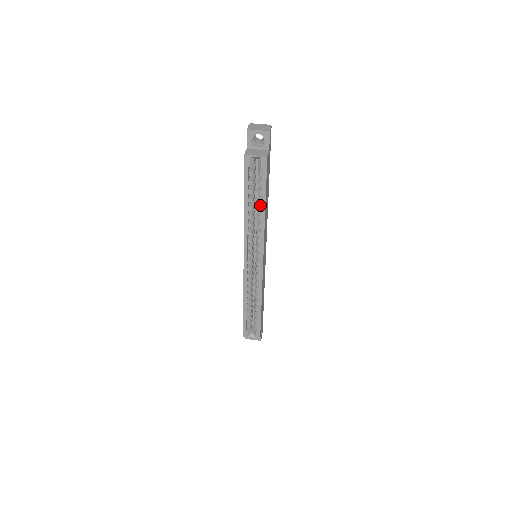
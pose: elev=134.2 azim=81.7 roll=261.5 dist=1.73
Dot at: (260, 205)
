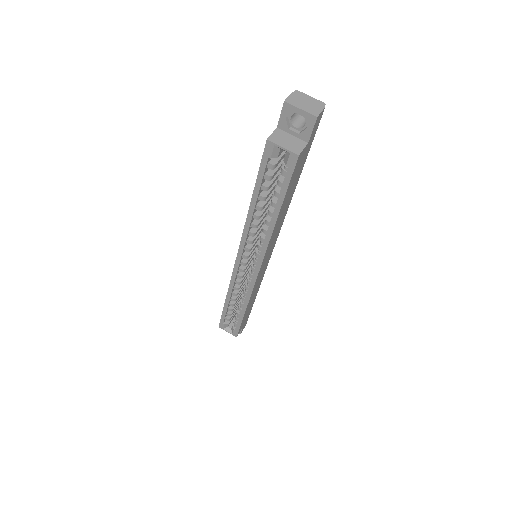
Dot at: occluded
